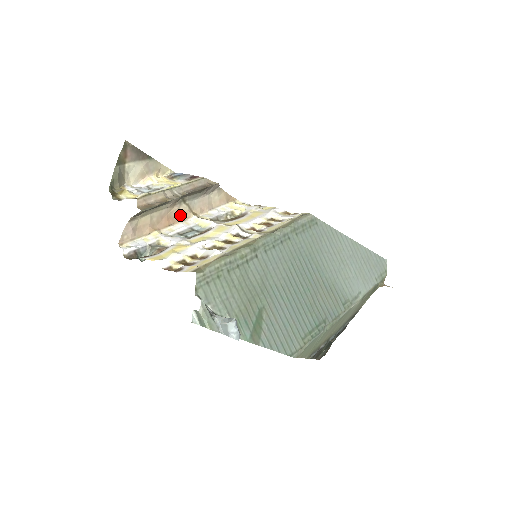
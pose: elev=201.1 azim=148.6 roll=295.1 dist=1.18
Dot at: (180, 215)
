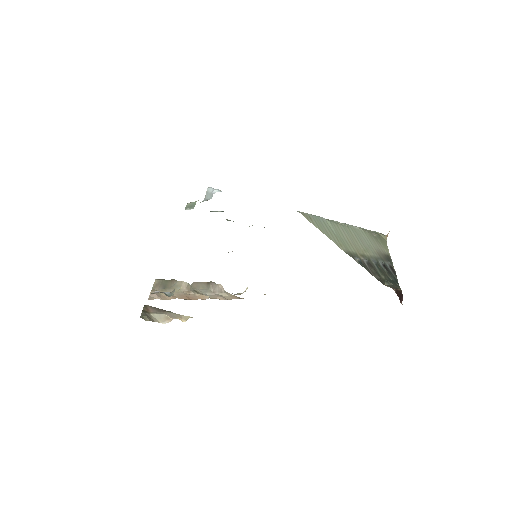
Dot at: (198, 298)
